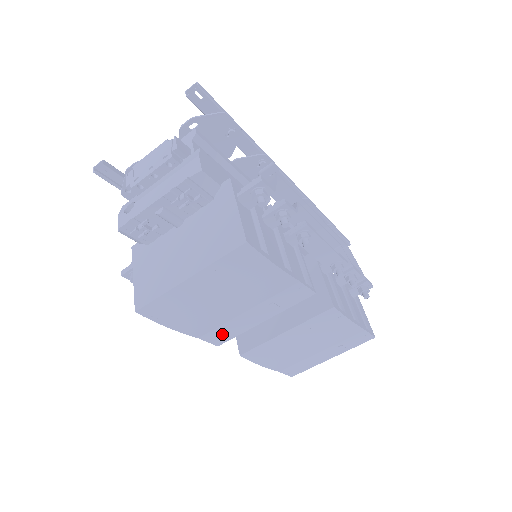
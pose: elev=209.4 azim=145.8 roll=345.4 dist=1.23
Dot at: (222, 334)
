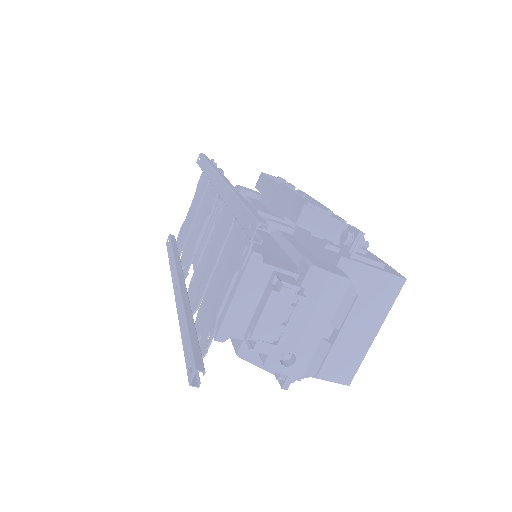
Dot at: occluded
